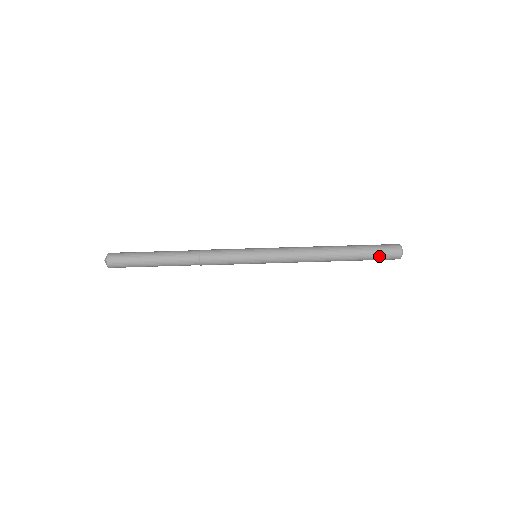
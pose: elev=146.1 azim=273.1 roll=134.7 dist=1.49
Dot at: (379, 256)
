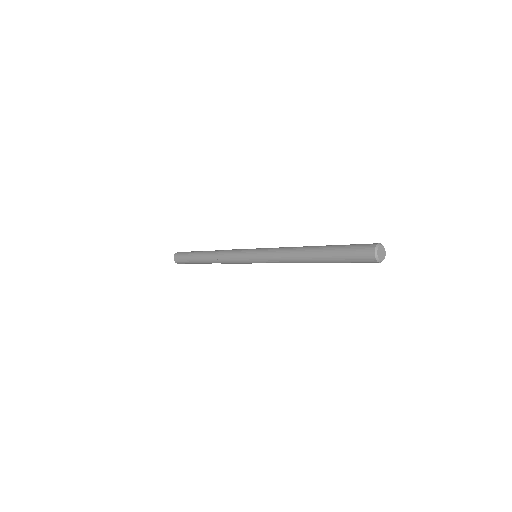
Dot at: (351, 259)
